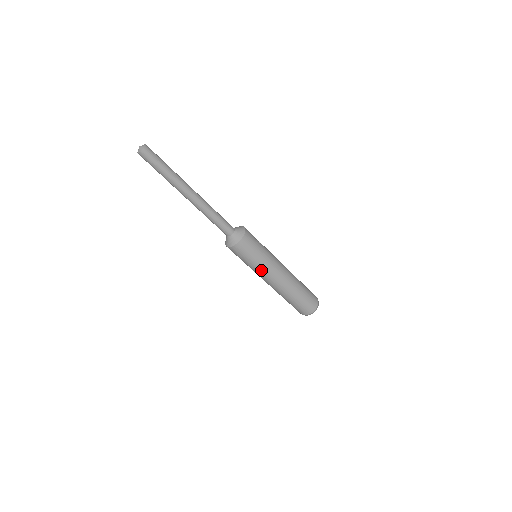
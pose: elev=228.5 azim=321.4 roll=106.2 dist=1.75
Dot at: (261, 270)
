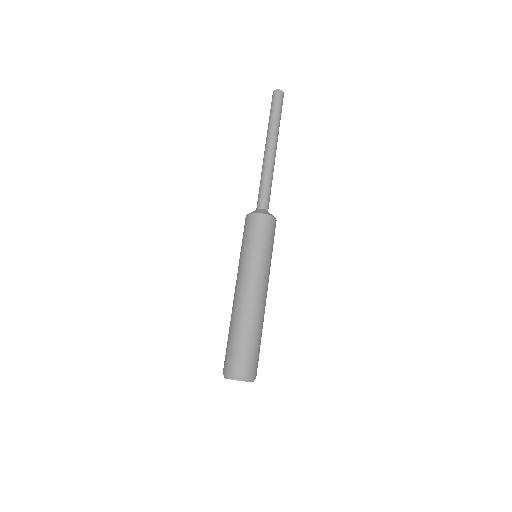
Dot at: (257, 264)
